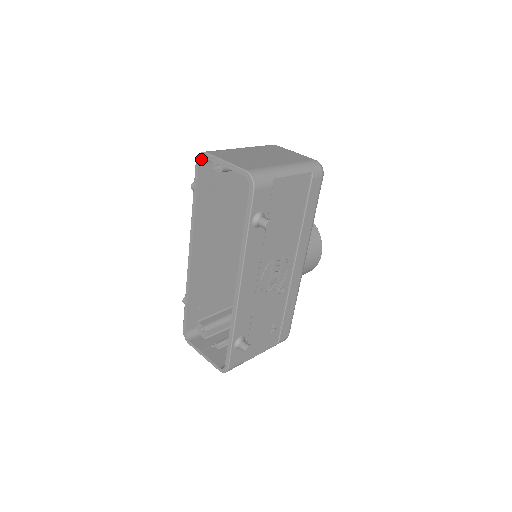
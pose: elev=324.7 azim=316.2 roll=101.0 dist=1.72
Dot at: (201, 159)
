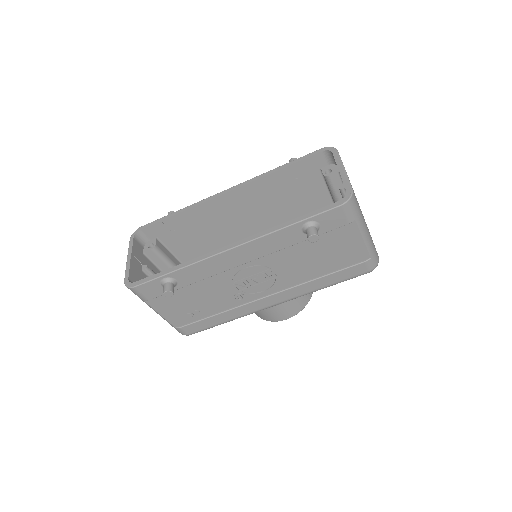
Dot at: (328, 151)
